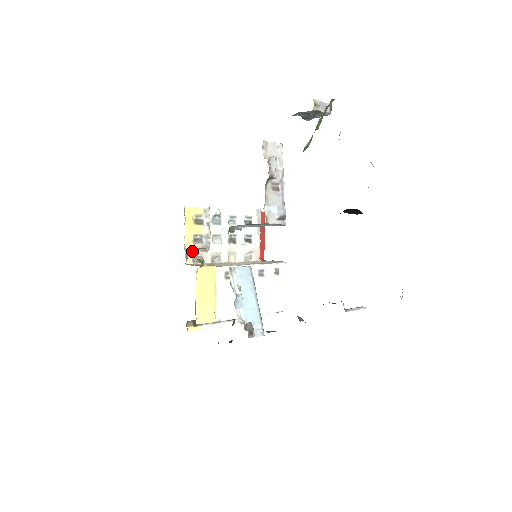
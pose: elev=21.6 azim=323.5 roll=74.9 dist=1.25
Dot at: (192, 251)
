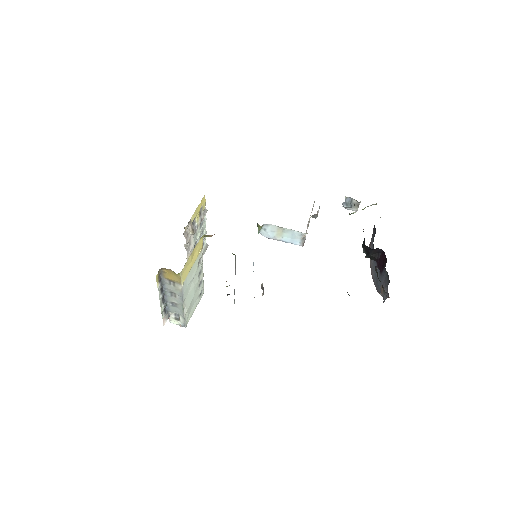
Dot at: (190, 224)
